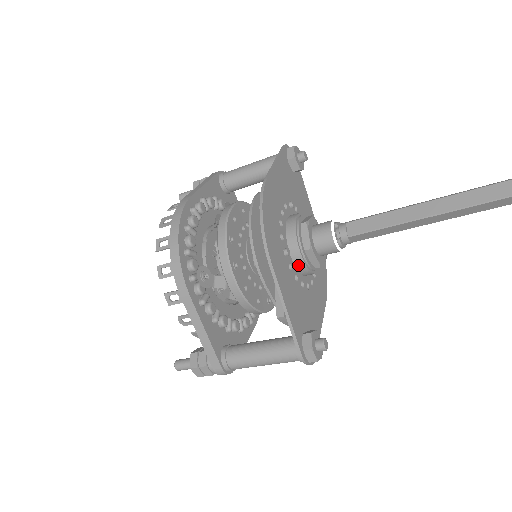
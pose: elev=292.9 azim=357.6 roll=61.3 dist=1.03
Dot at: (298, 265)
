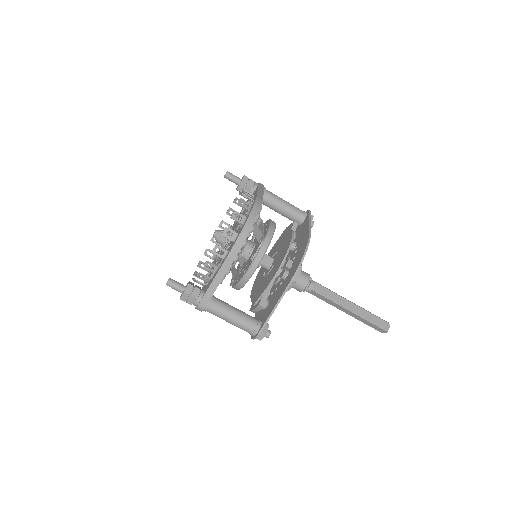
Dot at: occluded
